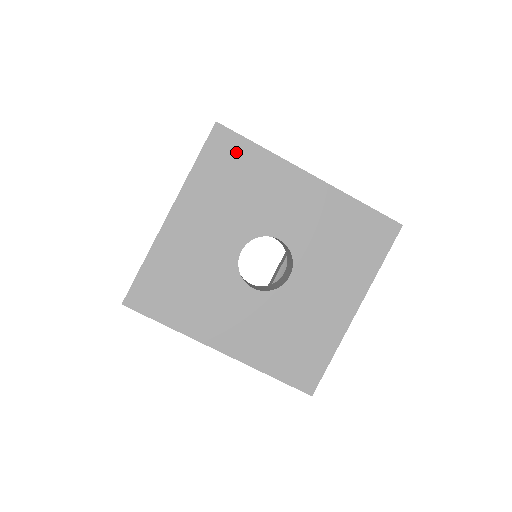
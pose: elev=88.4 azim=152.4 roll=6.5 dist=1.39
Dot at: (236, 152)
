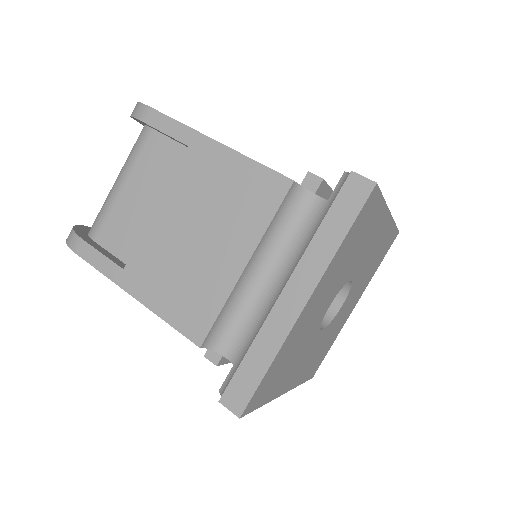
Dot at: (371, 212)
